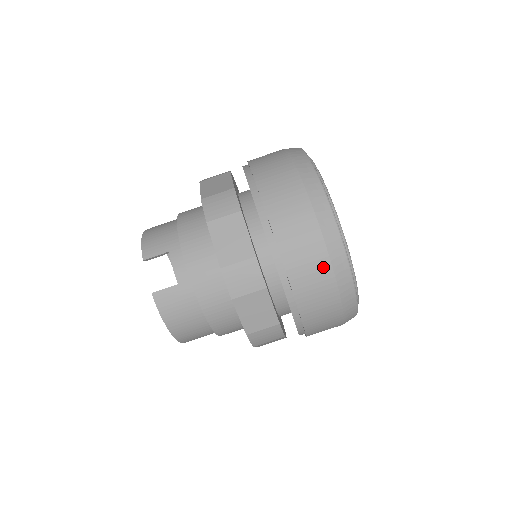
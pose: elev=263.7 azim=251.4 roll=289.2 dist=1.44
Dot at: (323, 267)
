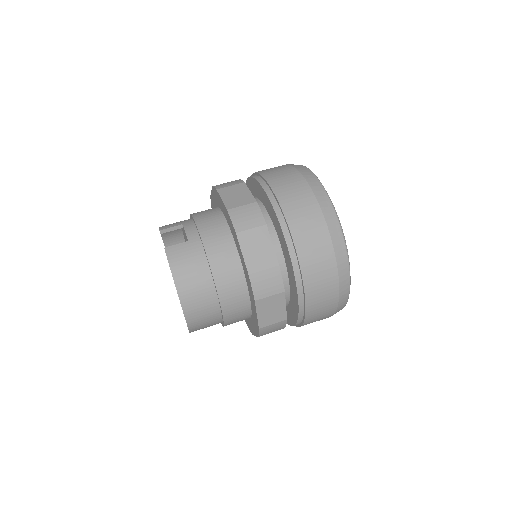
Dot at: (313, 207)
